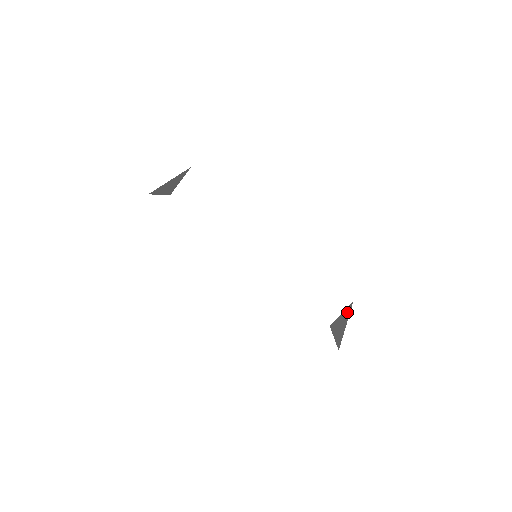
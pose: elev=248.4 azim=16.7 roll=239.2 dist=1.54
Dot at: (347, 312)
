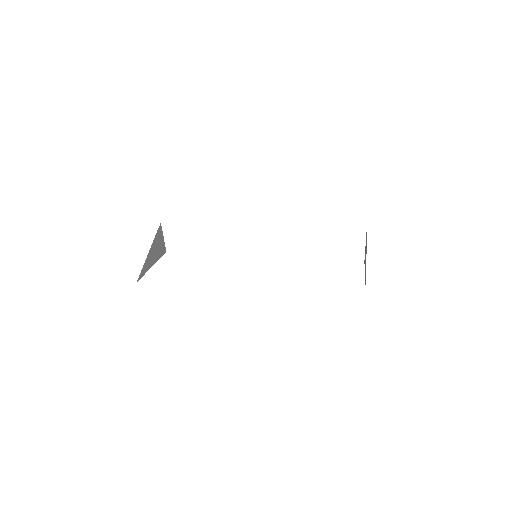
Dot at: occluded
